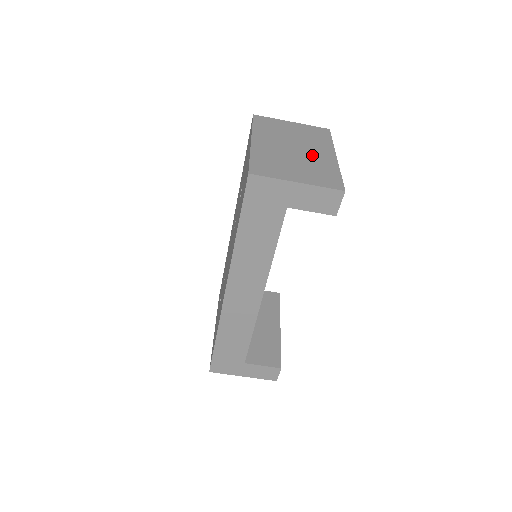
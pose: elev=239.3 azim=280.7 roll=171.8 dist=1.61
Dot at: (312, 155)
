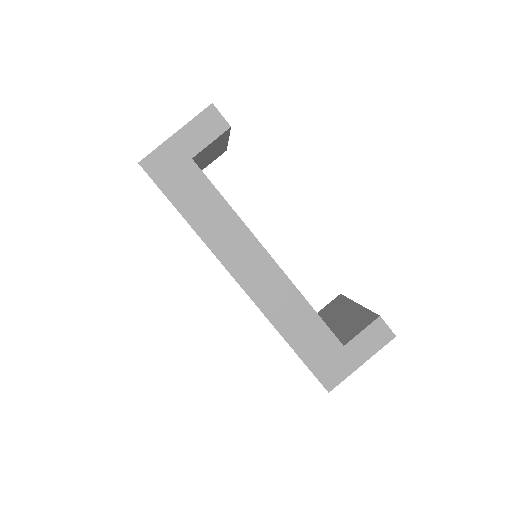
Dot at: occluded
